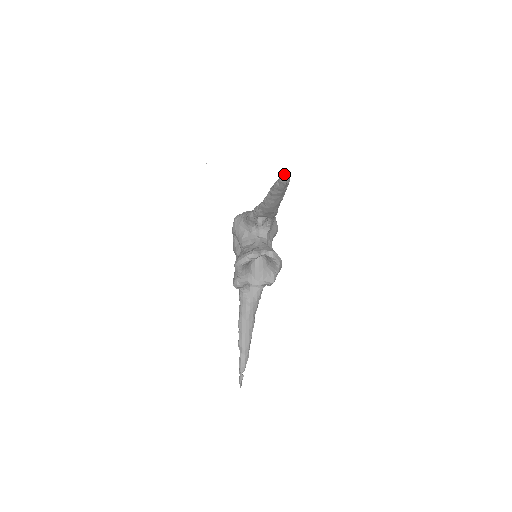
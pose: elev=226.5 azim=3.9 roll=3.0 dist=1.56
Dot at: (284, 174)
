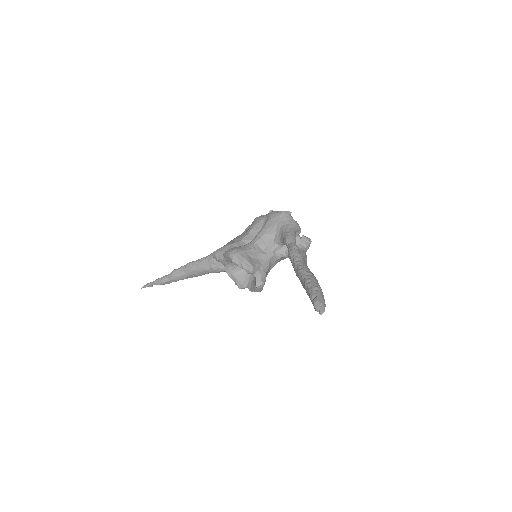
Dot at: (323, 306)
